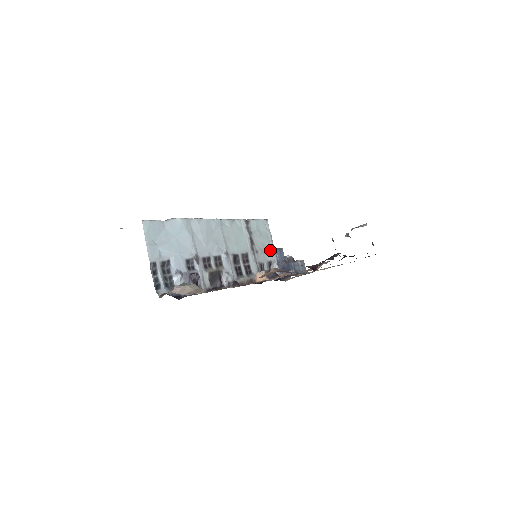
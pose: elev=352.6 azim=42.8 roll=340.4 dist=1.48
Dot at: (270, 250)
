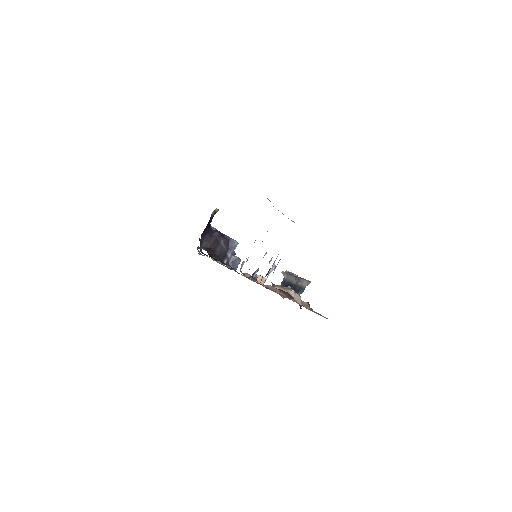
Dot at: occluded
